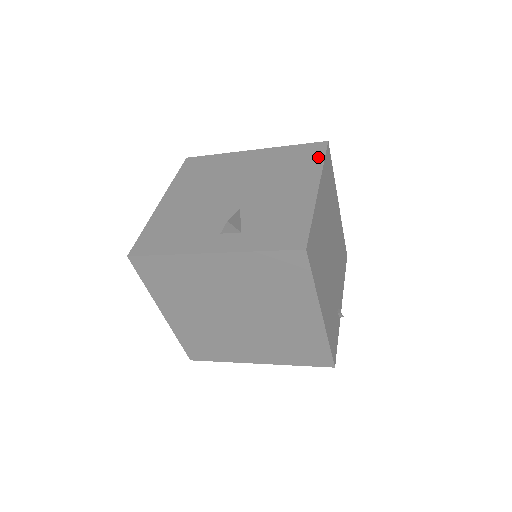
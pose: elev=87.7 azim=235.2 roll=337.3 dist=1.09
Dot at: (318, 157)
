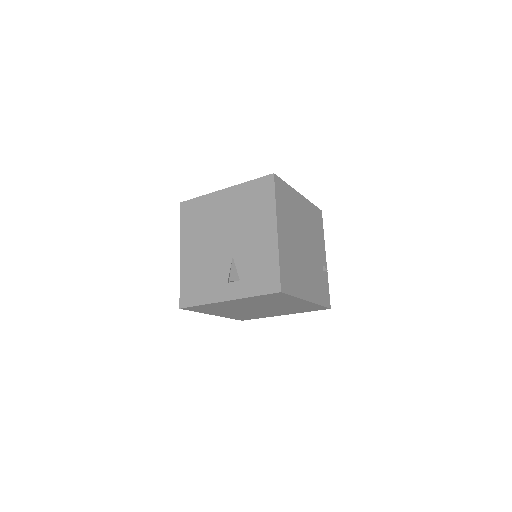
Dot at: (270, 195)
